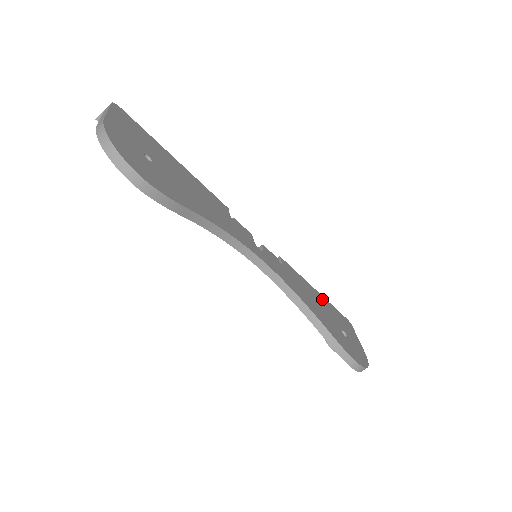
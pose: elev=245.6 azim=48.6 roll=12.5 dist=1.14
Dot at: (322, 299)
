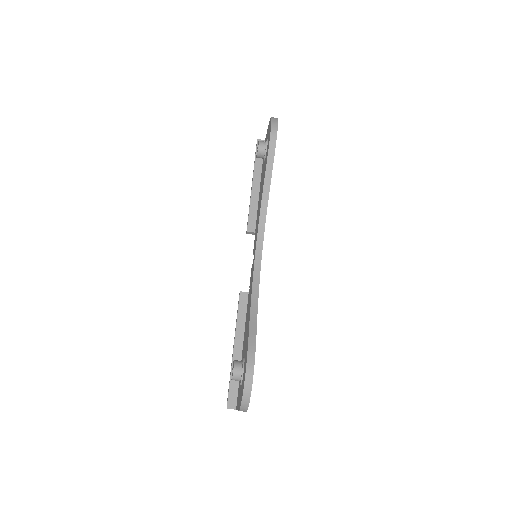
Dot at: occluded
